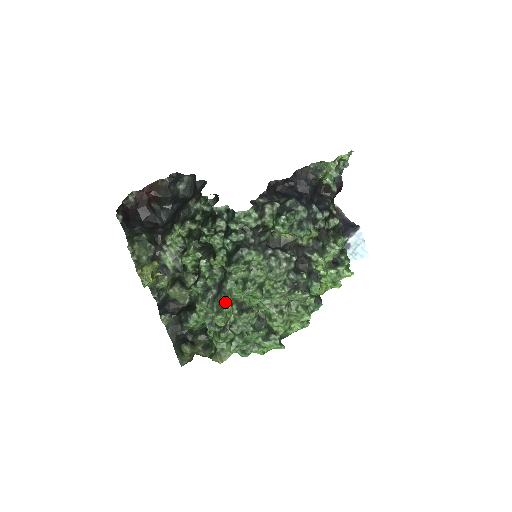
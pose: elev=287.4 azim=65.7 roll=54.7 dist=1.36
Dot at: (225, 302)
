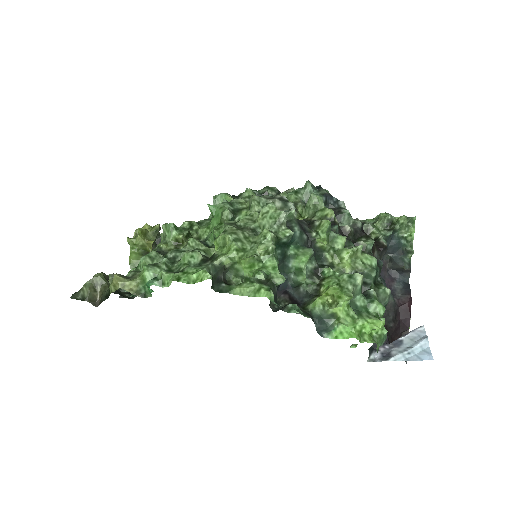
Dot at: (186, 225)
